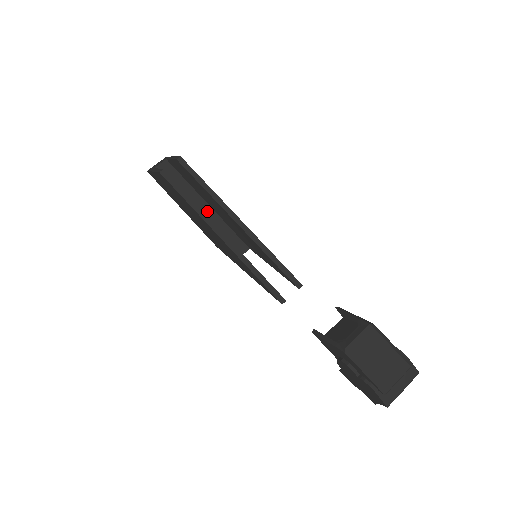
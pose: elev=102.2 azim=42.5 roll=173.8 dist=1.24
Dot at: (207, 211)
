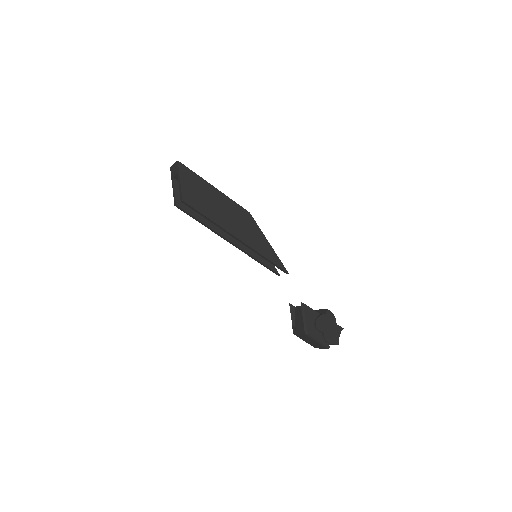
Dot at: occluded
